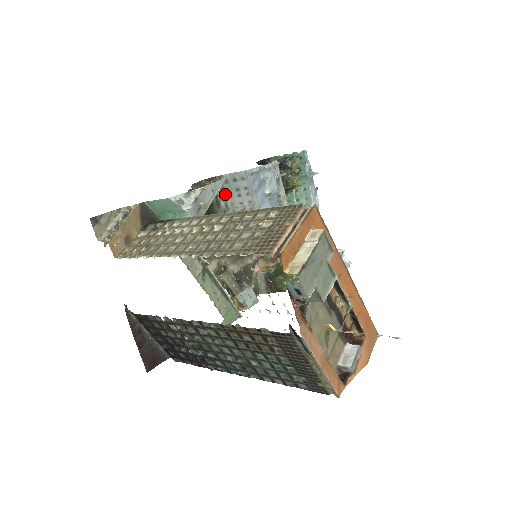
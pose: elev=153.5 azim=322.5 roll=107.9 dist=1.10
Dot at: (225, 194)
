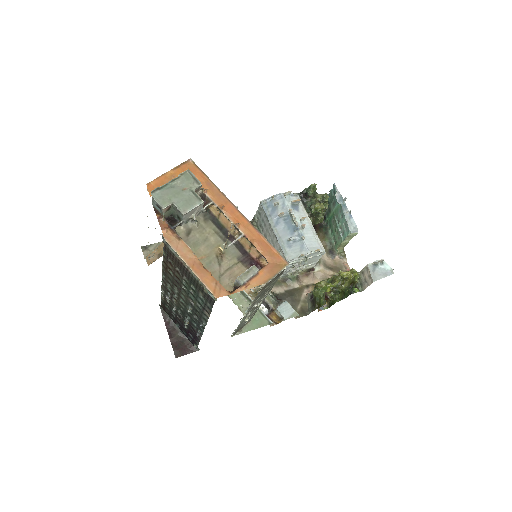
Dot at: (260, 229)
